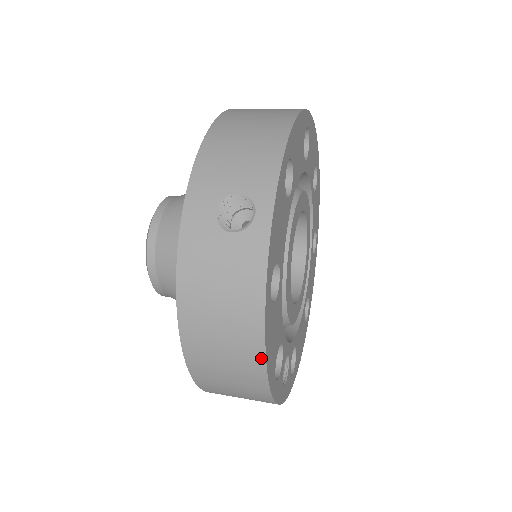
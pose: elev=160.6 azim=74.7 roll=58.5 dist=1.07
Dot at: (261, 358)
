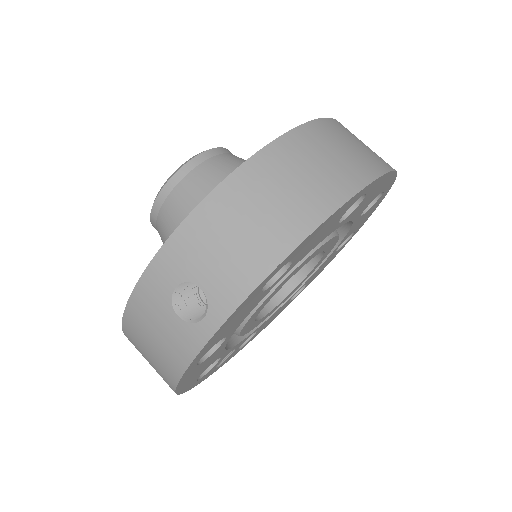
Dot at: (173, 390)
